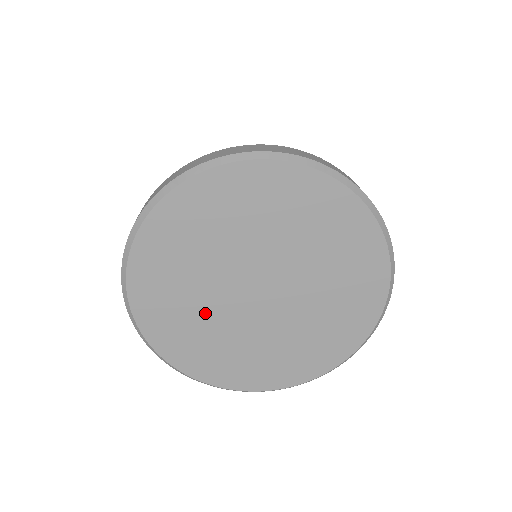
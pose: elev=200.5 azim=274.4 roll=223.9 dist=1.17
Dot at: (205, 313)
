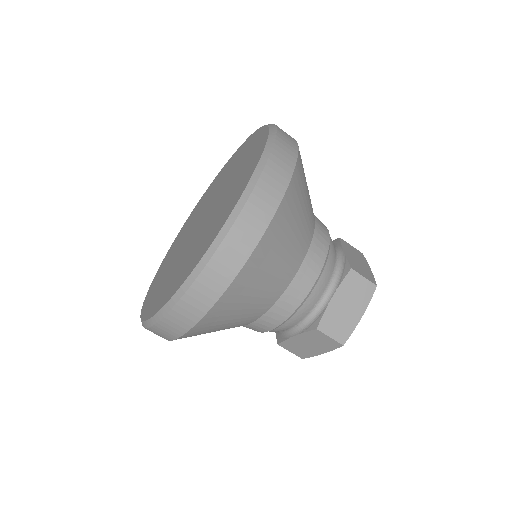
Dot at: (173, 266)
